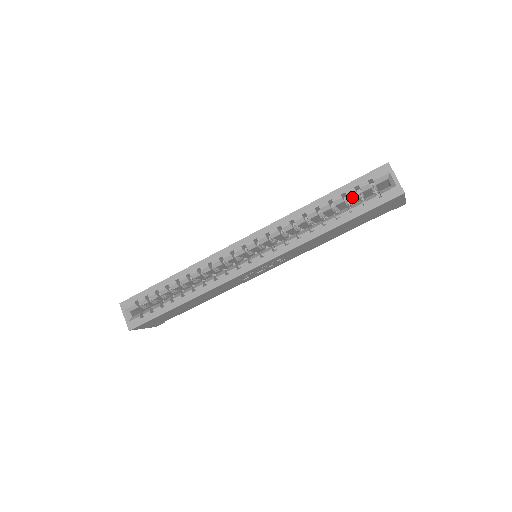
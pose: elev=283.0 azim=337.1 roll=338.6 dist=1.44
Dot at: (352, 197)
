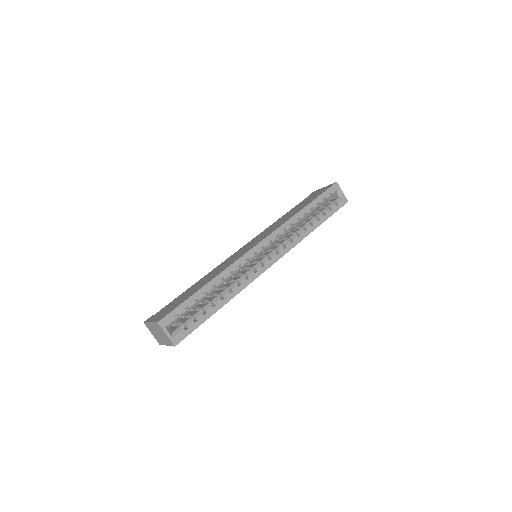
Dot at: occluded
